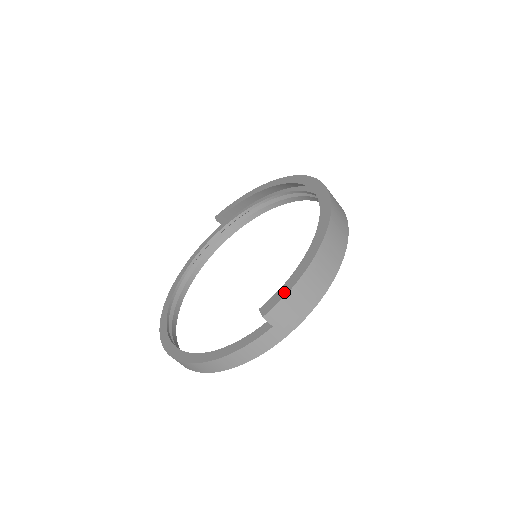
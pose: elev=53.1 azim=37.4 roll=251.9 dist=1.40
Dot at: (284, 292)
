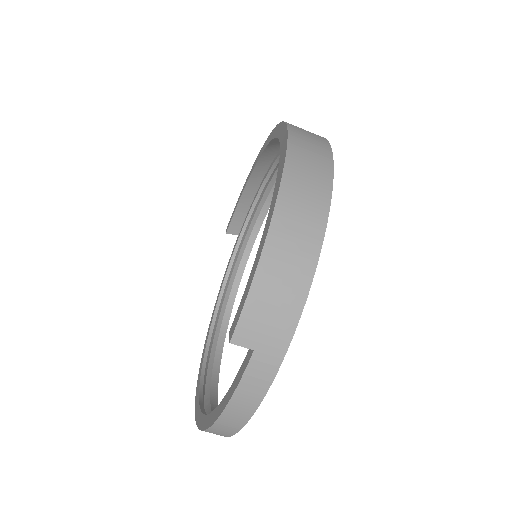
Dot at: (245, 295)
